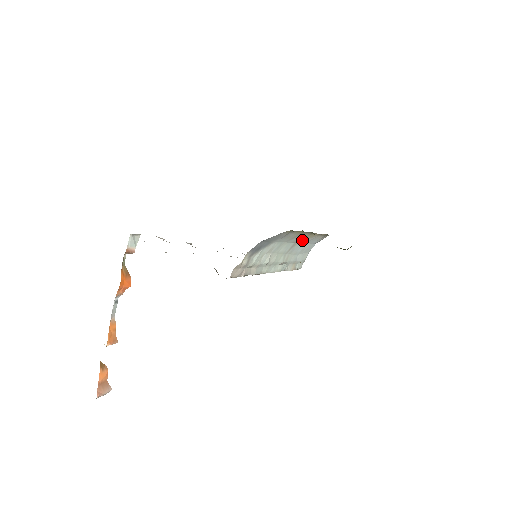
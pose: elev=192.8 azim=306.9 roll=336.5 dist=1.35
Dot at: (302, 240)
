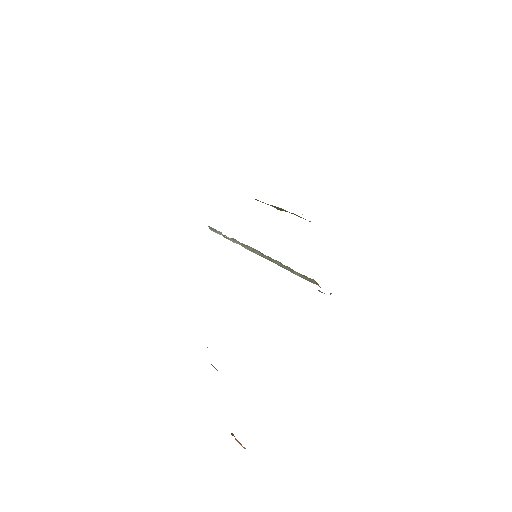
Dot at: occluded
